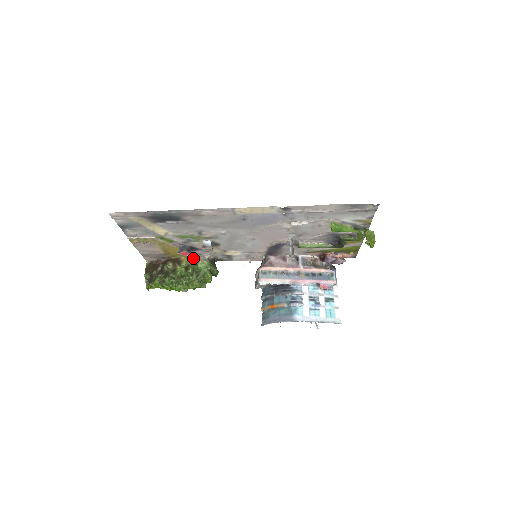
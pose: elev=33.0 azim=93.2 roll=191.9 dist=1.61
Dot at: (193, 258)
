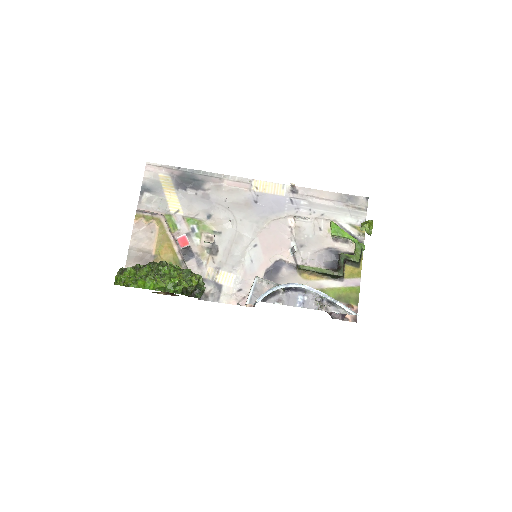
Dot at: occluded
